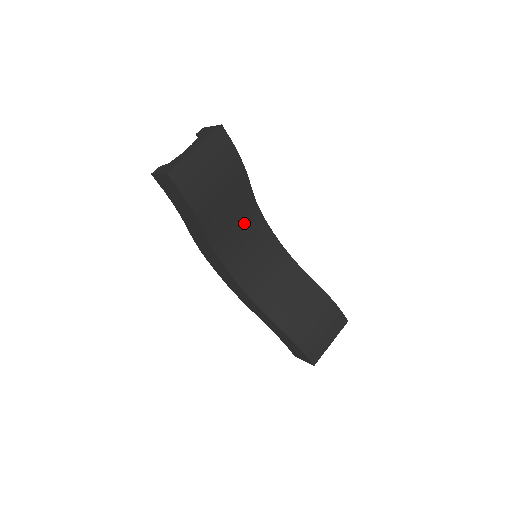
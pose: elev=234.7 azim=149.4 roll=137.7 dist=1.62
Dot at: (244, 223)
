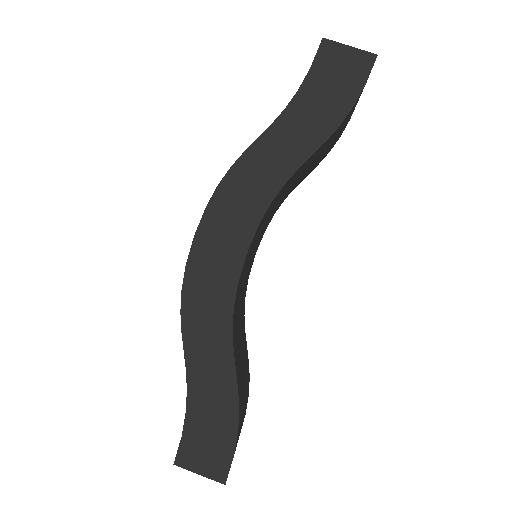
Dot at: (277, 205)
